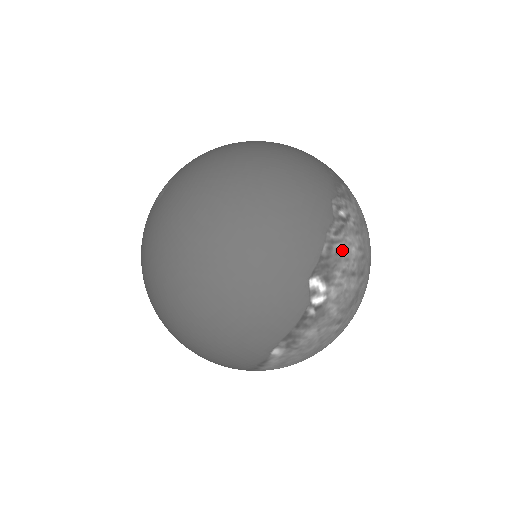
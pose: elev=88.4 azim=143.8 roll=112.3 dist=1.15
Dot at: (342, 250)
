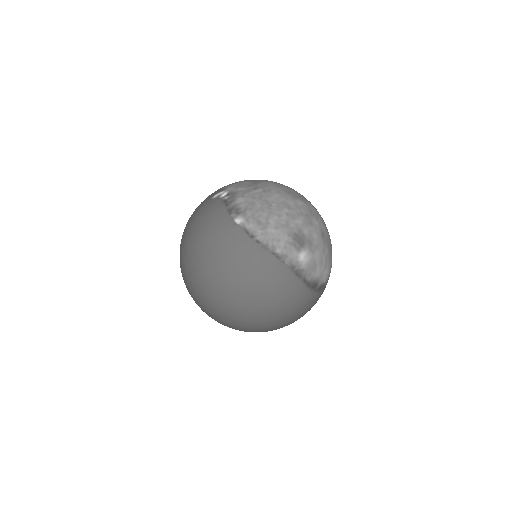
Dot at: occluded
